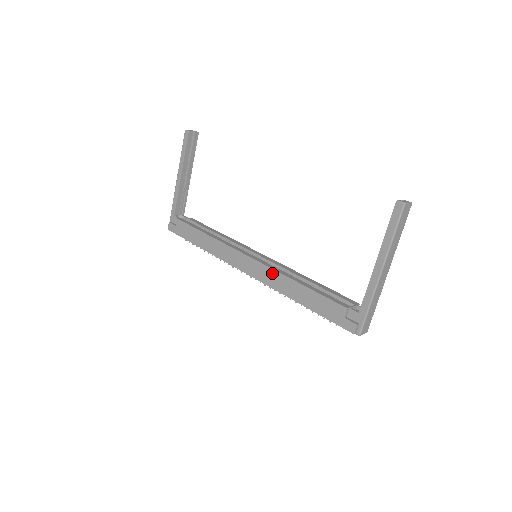
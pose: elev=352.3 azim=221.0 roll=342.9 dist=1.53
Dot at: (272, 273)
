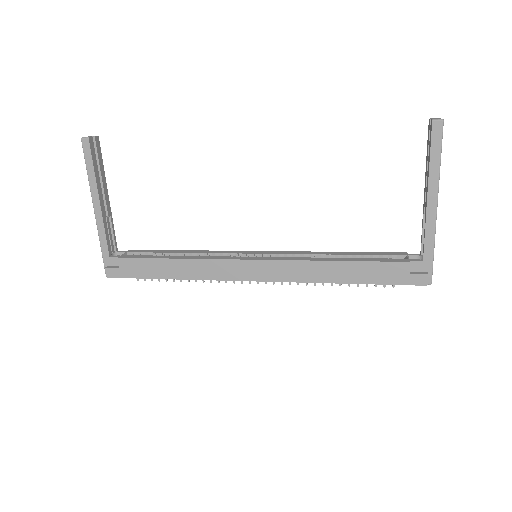
Dot at: (294, 265)
